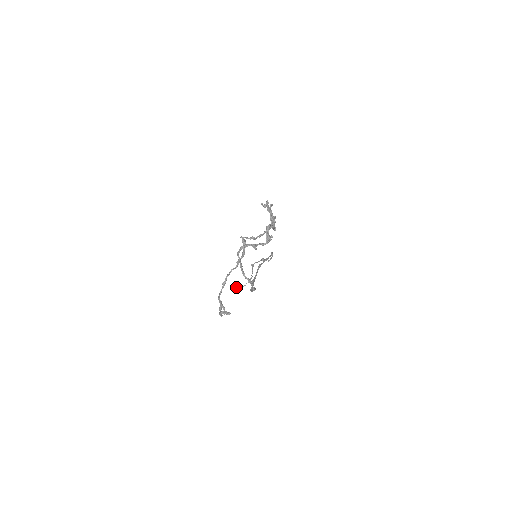
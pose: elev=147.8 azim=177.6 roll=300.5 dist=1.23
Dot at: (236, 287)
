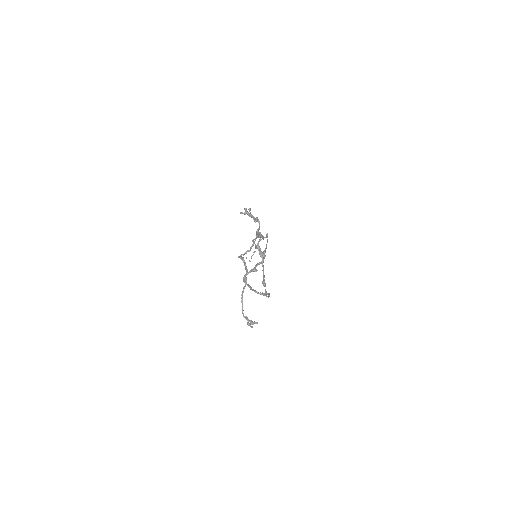
Dot at: (246, 257)
